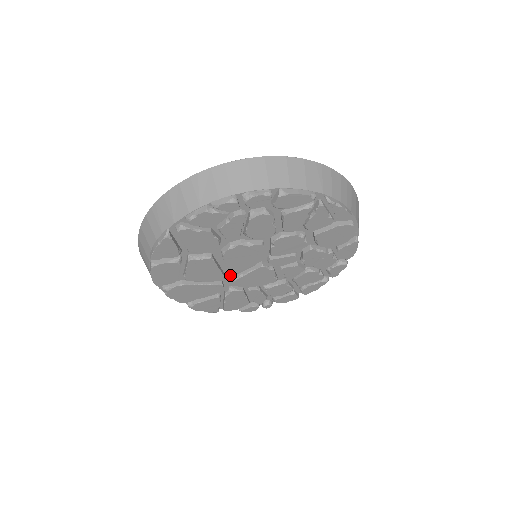
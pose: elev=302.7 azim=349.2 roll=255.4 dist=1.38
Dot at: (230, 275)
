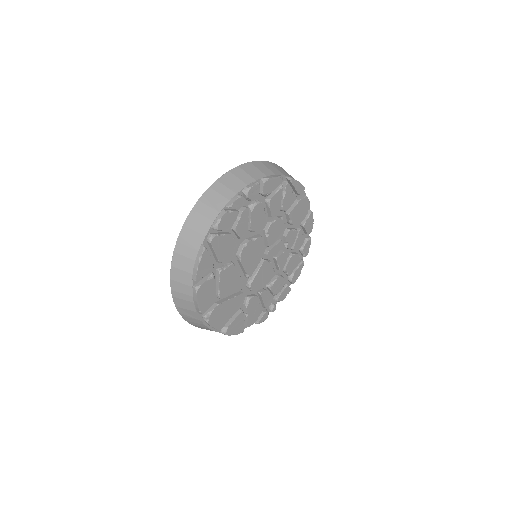
Dot at: (244, 283)
